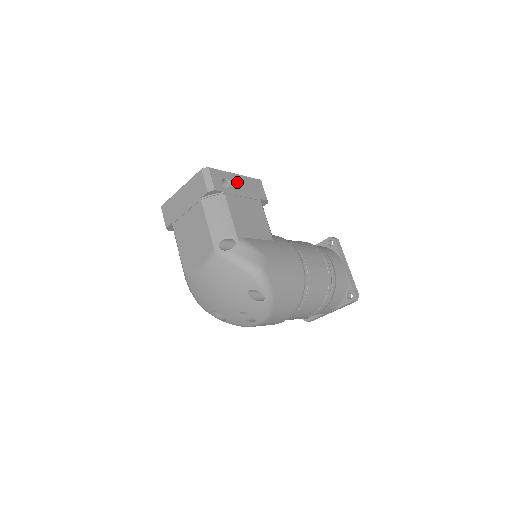
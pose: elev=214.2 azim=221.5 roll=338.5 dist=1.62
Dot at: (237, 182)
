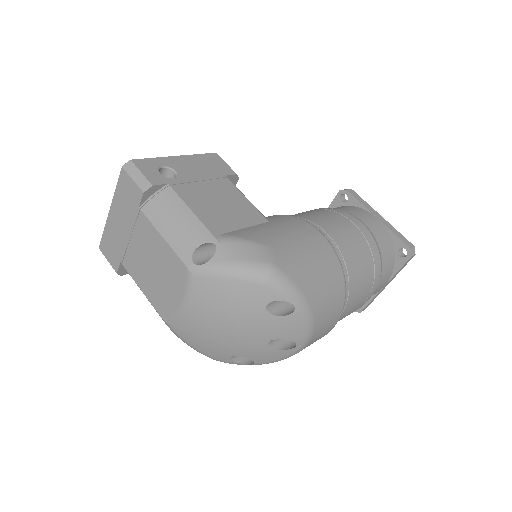
Dot at: (182, 165)
